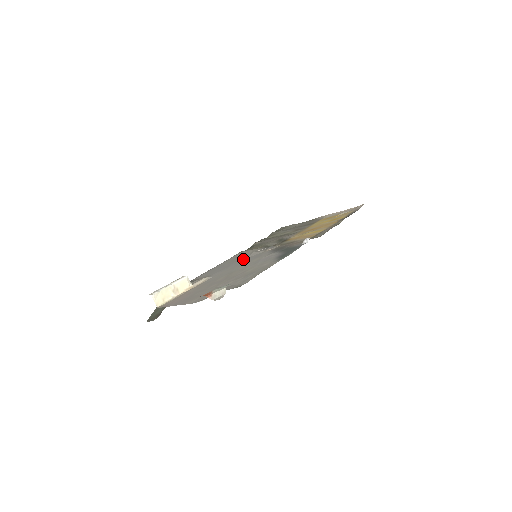
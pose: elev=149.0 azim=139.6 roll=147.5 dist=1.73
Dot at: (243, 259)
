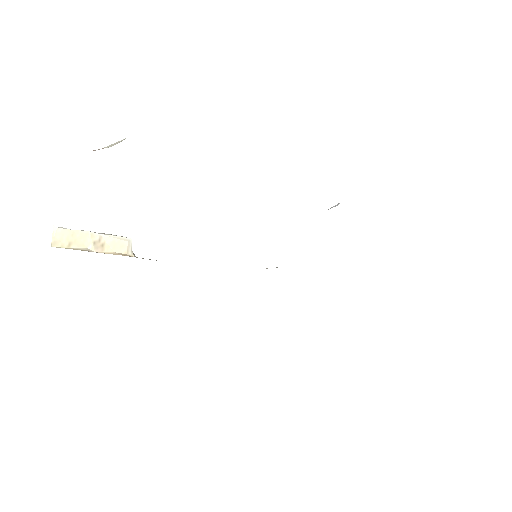
Dot at: occluded
